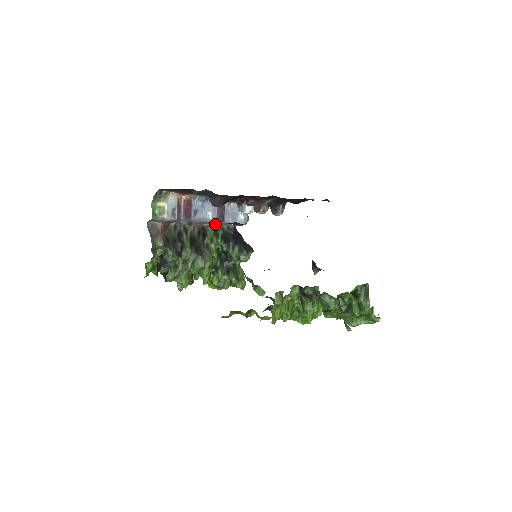
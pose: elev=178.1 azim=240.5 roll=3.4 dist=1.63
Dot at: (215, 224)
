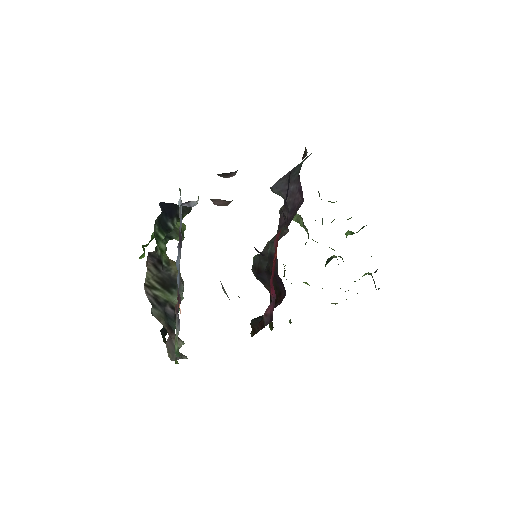
Dot at: occluded
